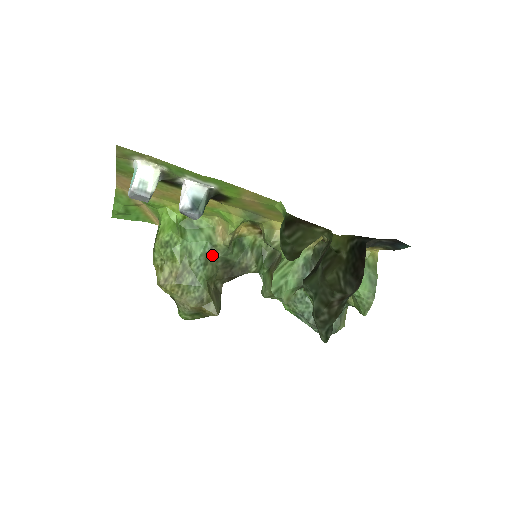
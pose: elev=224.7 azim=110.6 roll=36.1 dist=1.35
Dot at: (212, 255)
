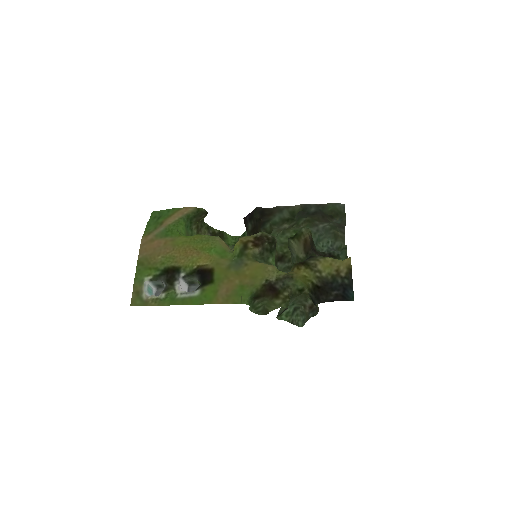
Dot at: occluded
